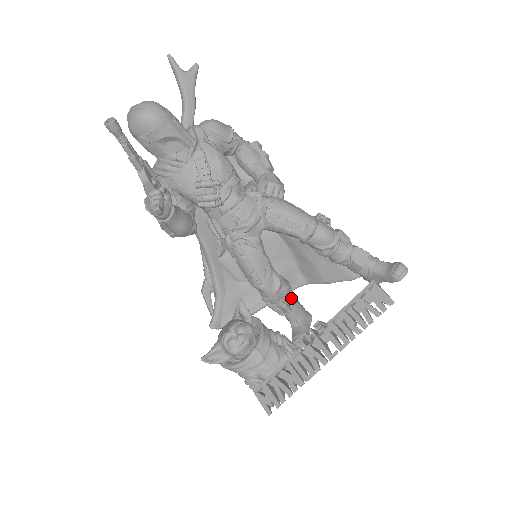
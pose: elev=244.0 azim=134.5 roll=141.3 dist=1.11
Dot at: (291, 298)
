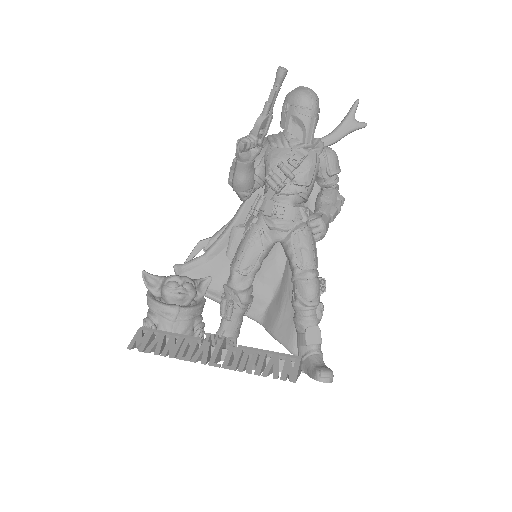
Dot at: (240, 311)
